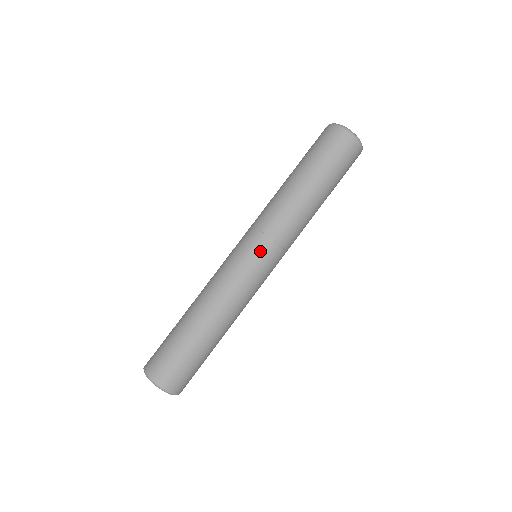
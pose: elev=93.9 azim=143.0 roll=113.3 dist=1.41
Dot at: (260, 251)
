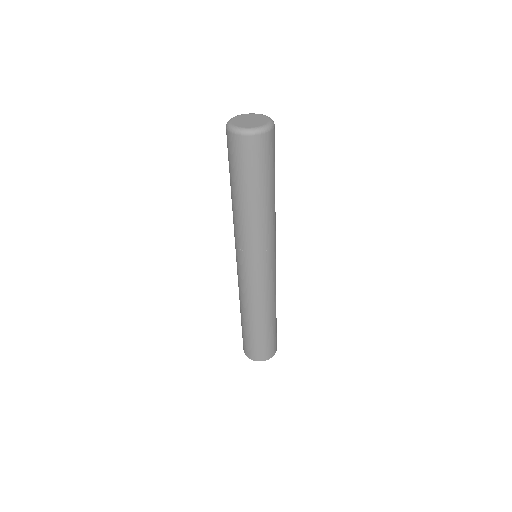
Dot at: (271, 261)
